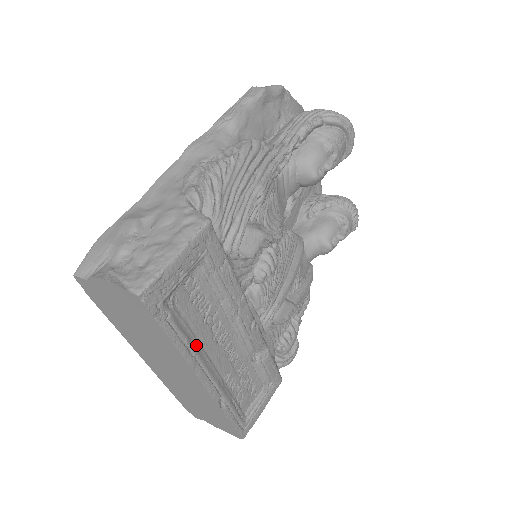
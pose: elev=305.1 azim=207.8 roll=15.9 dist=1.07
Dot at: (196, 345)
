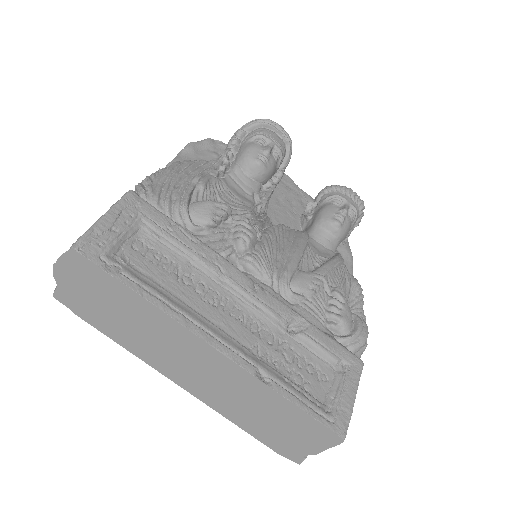
Dot at: (179, 303)
